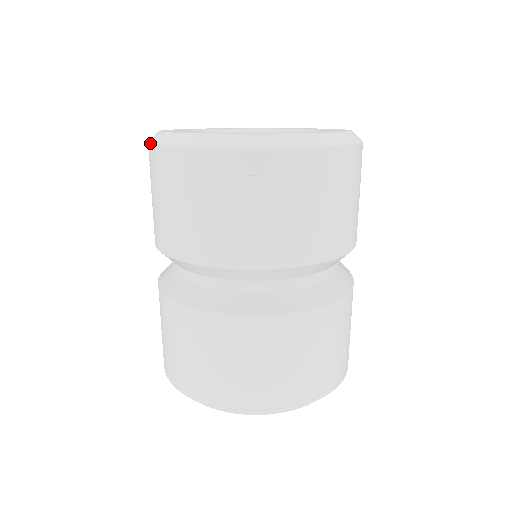
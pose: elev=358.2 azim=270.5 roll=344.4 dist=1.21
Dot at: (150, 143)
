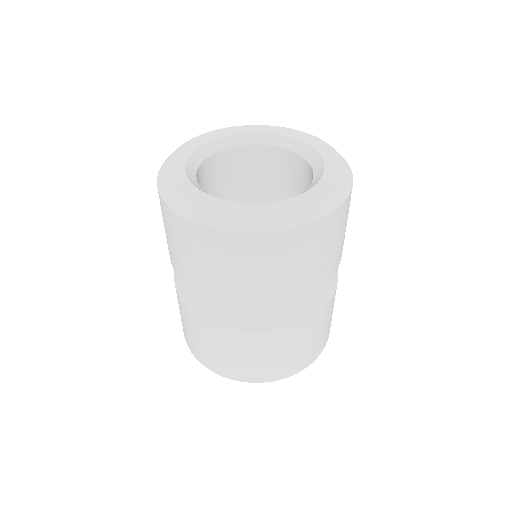
Dot at: (162, 198)
